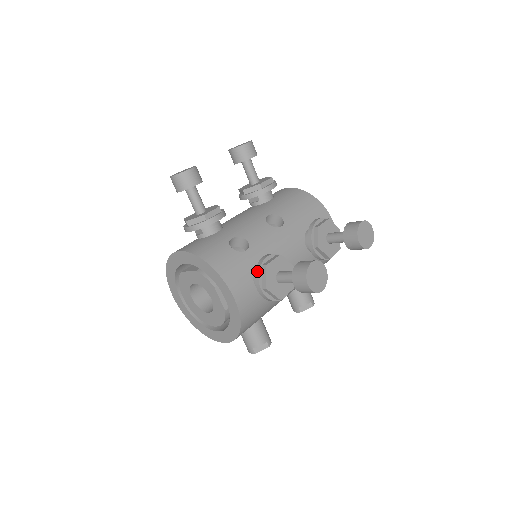
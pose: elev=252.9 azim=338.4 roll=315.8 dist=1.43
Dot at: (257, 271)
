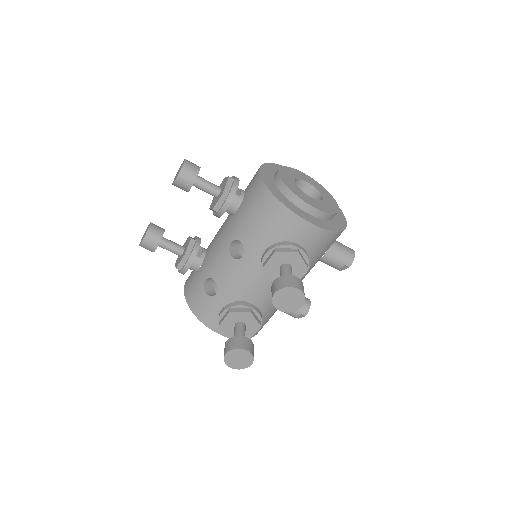
Dot at: occluded
